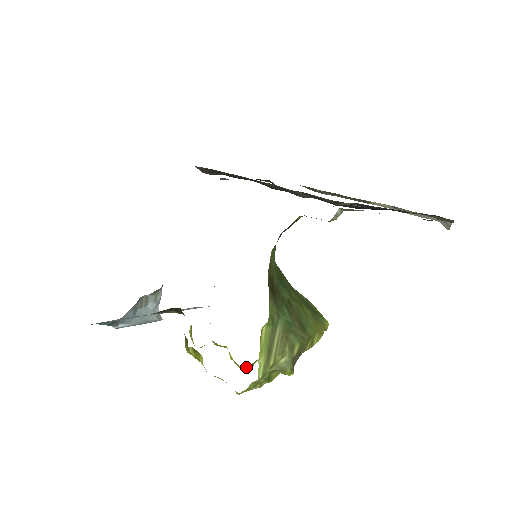
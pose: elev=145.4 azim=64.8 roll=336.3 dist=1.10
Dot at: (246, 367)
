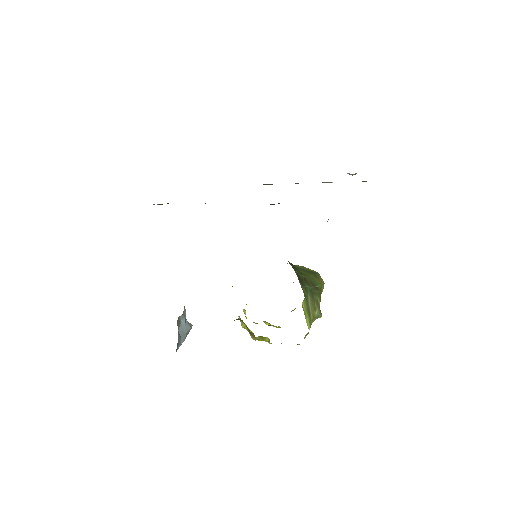
Dot at: occluded
